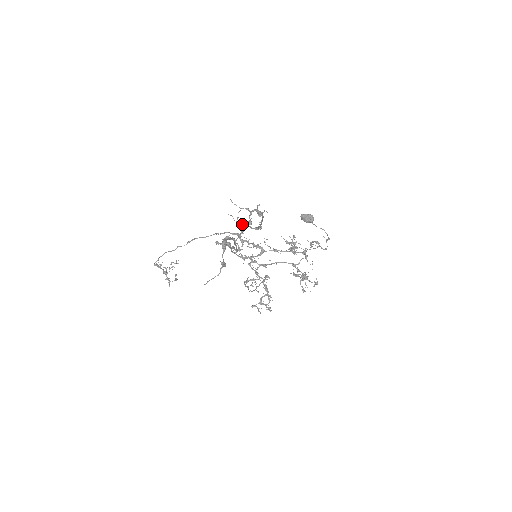
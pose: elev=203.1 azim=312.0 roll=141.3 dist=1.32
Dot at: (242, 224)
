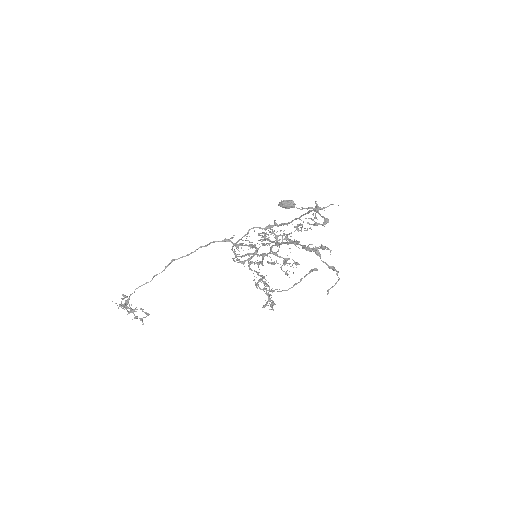
Dot at: (320, 224)
